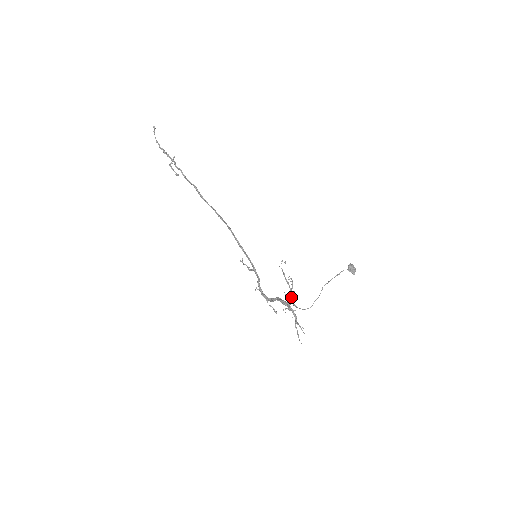
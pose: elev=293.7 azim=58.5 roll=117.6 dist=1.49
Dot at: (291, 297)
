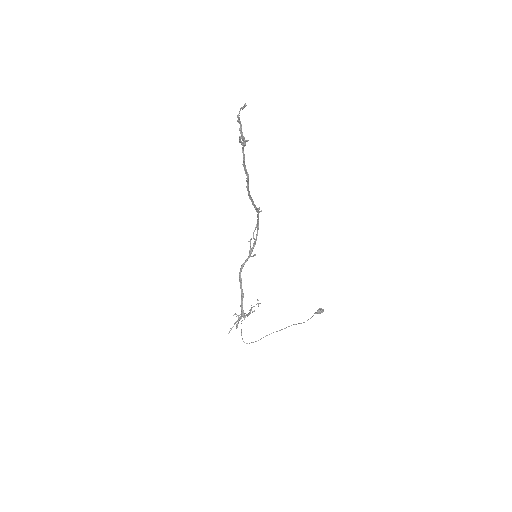
Dot at: (246, 315)
